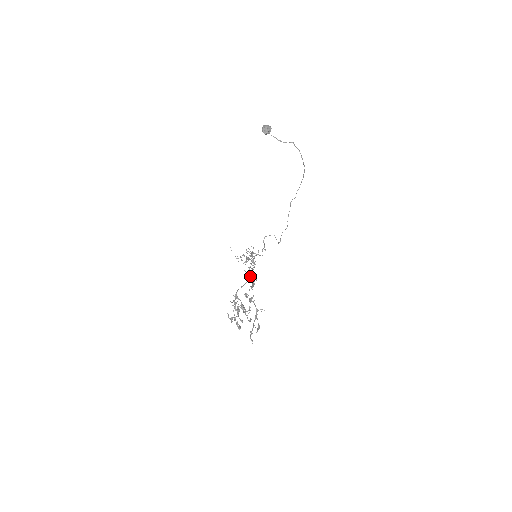
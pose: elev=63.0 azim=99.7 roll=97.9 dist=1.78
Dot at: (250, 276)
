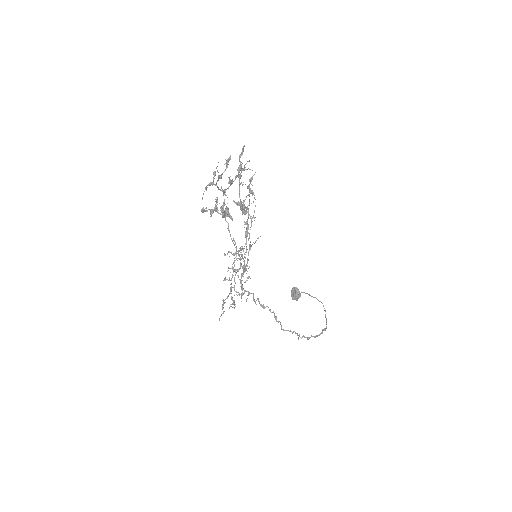
Dot at: occluded
